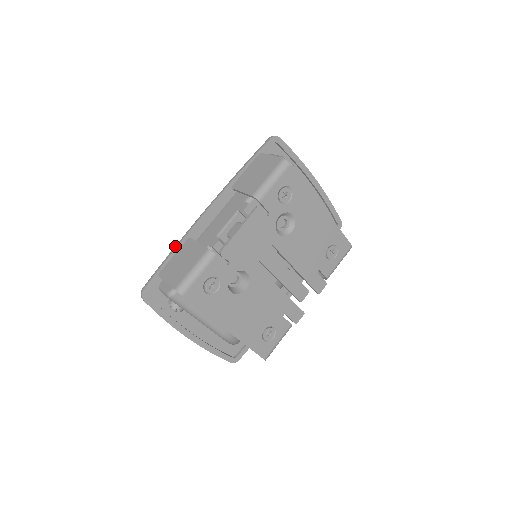
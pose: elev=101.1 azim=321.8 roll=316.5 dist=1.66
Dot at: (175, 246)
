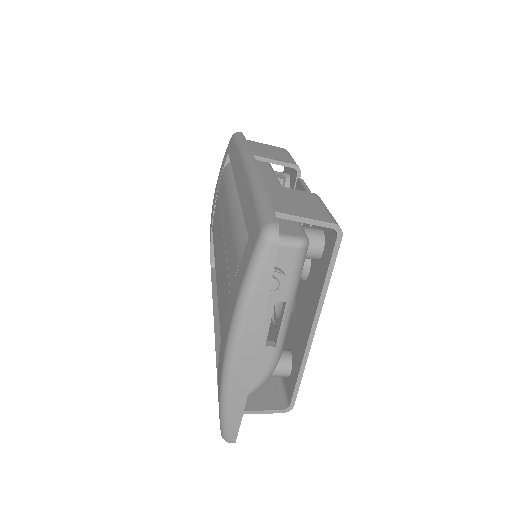
Dot at: (260, 183)
